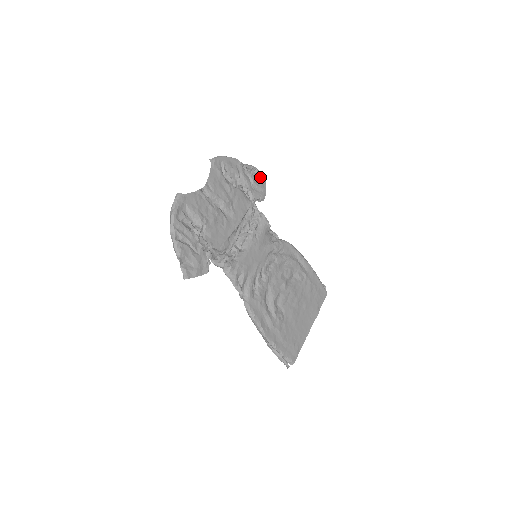
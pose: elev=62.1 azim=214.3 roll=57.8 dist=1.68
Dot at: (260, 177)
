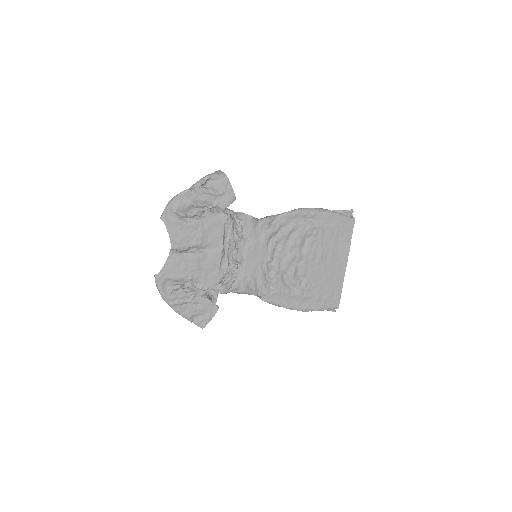
Dot at: (219, 180)
